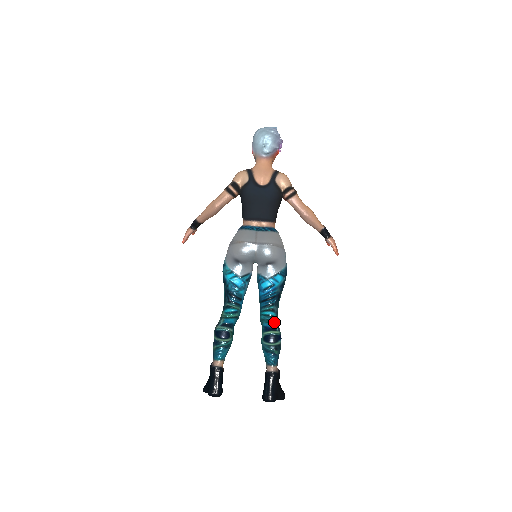
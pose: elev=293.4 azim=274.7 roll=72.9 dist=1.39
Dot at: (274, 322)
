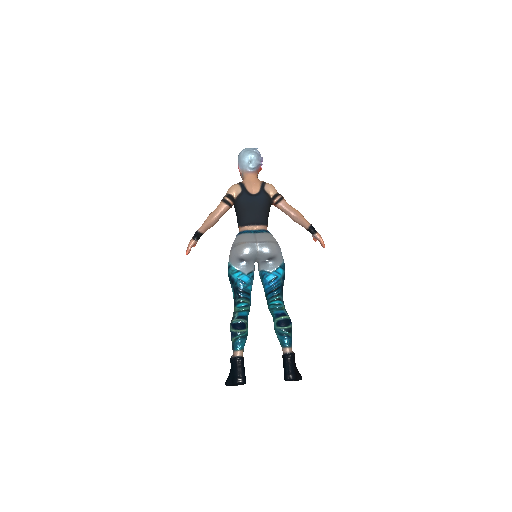
Dot at: (283, 309)
